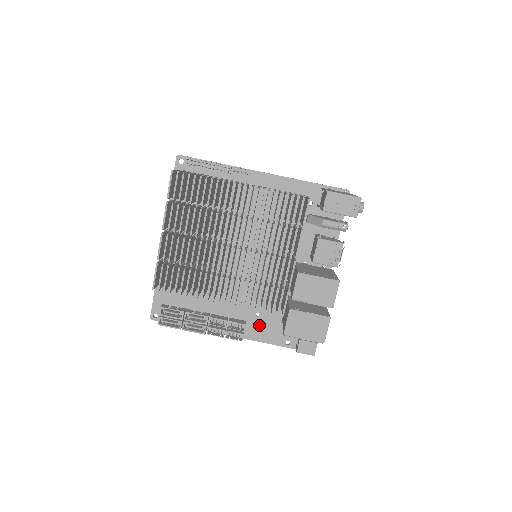
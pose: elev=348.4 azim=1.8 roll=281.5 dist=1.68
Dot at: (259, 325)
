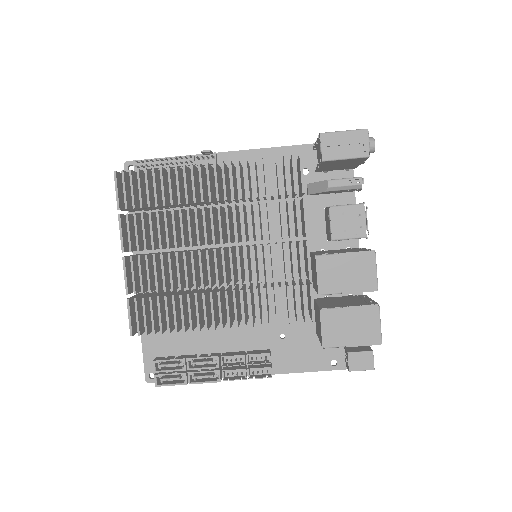
Dot at: (288, 350)
